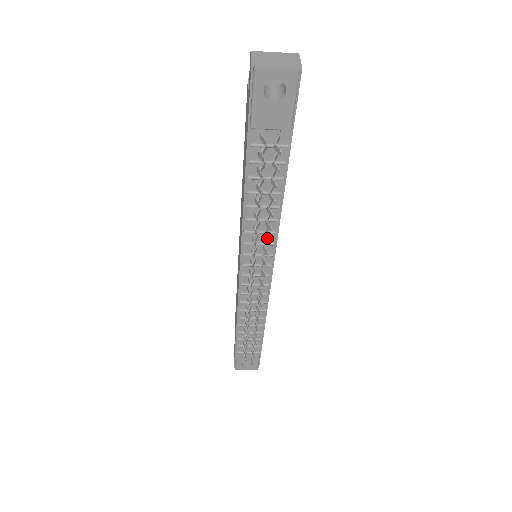
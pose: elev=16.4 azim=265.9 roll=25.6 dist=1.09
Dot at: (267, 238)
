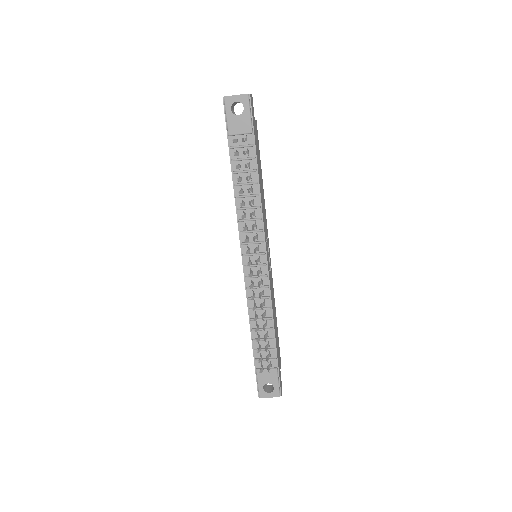
Dot at: (251, 215)
